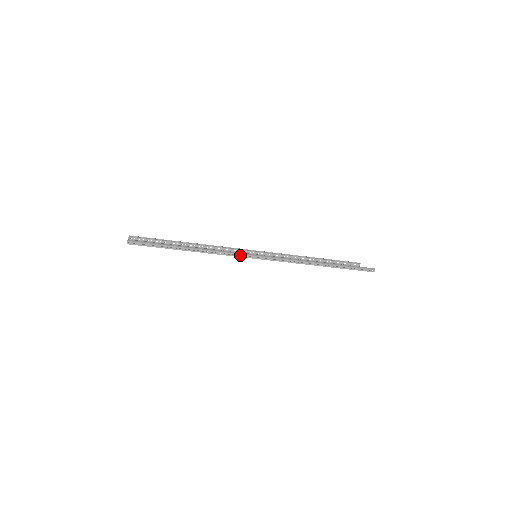
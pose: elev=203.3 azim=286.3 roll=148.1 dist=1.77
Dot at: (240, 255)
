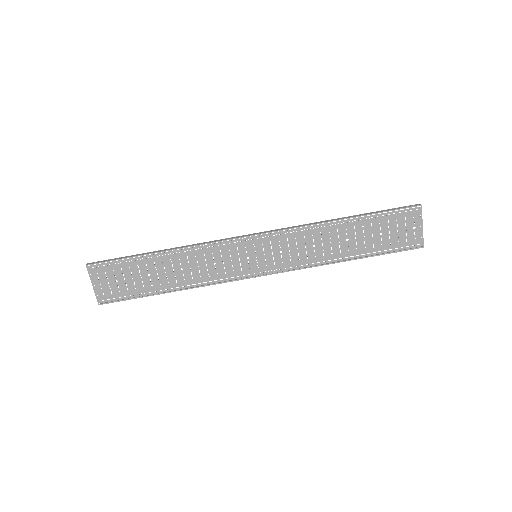
Dot at: (225, 239)
